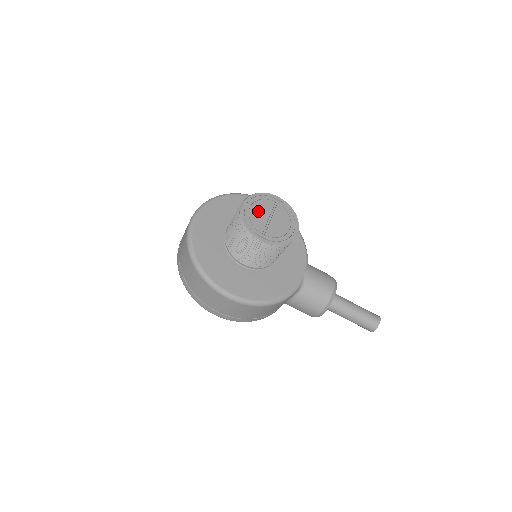
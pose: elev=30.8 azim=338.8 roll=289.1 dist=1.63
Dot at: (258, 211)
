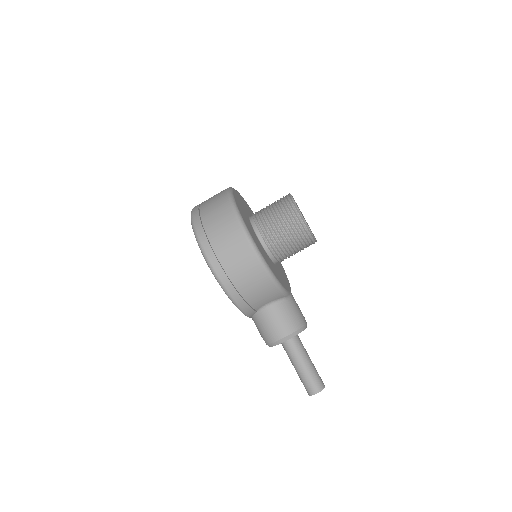
Dot at: (298, 207)
